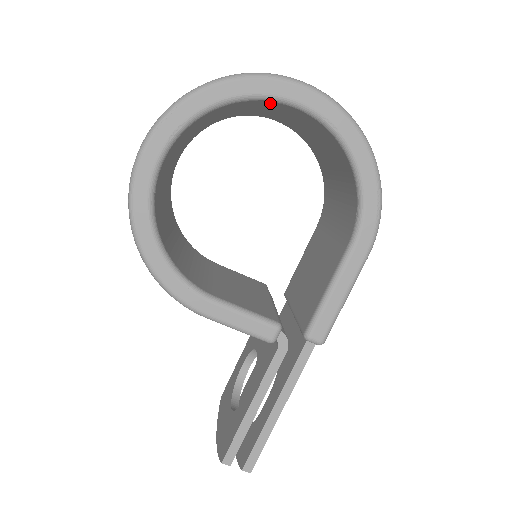
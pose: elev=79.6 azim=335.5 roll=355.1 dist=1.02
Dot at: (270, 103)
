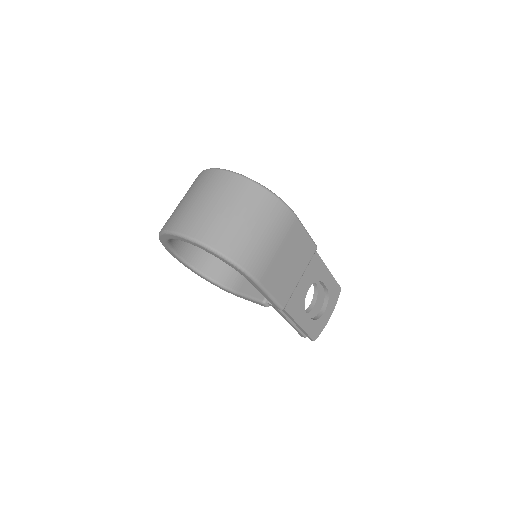
Dot at: occluded
